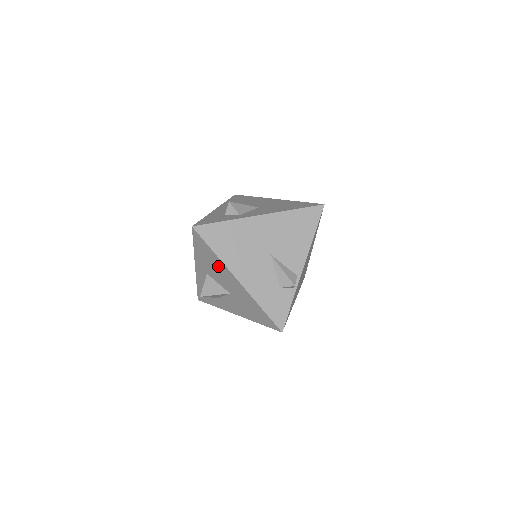
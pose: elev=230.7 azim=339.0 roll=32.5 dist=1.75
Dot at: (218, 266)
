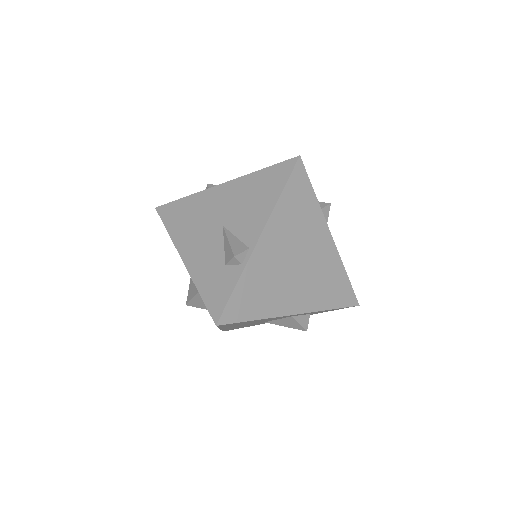
Dot at: occluded
